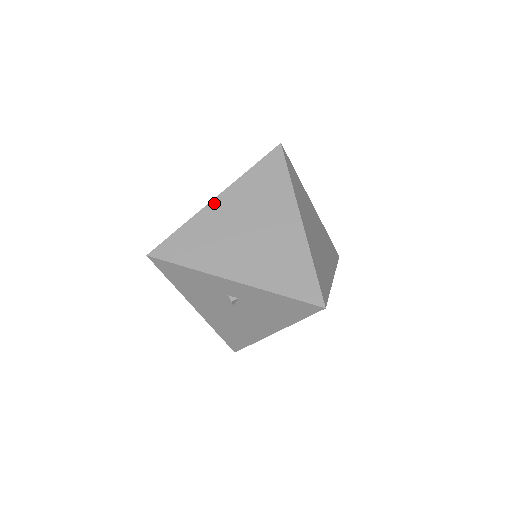
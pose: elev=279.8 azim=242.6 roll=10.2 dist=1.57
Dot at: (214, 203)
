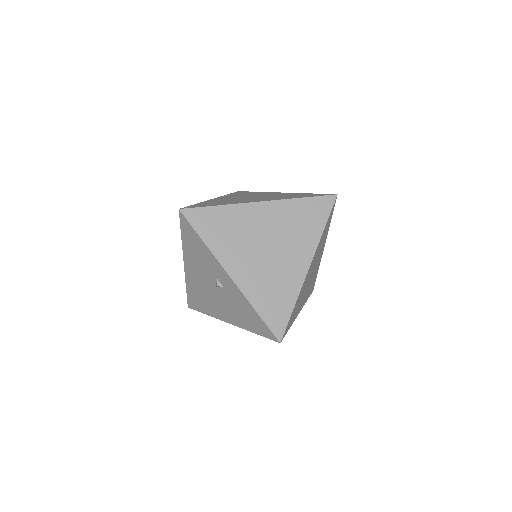
Dot at: (257, 205)
